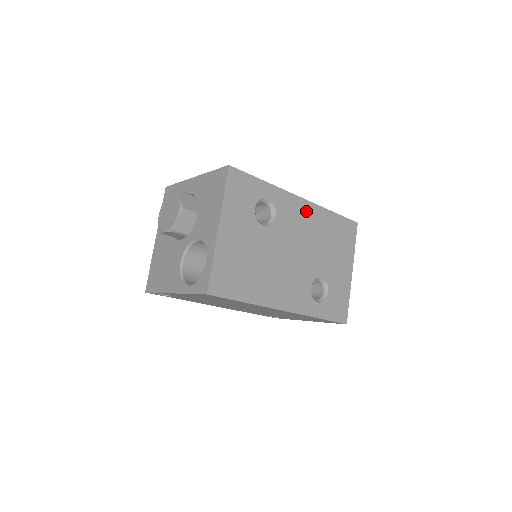
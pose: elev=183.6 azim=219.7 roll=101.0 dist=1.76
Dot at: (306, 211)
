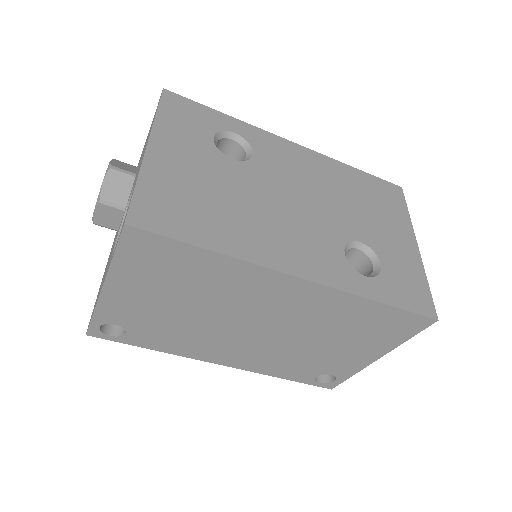
Dot at: (306, 158)
